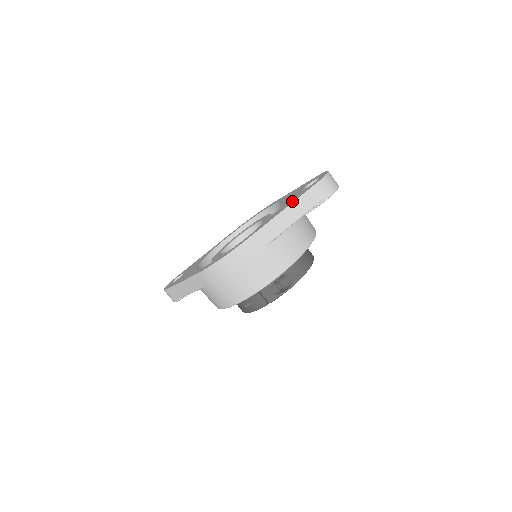
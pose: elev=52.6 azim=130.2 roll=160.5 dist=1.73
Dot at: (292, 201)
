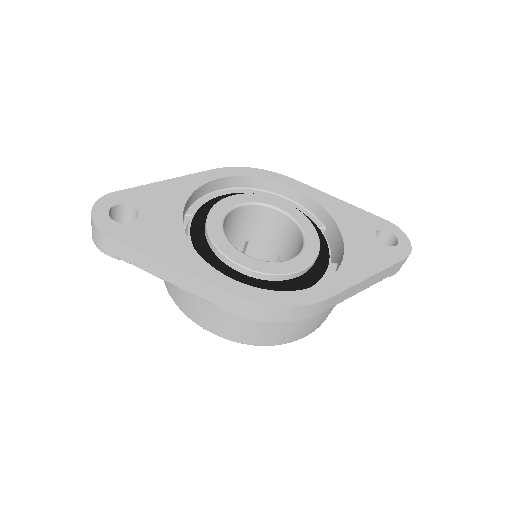
Dot at: (377, 265)
